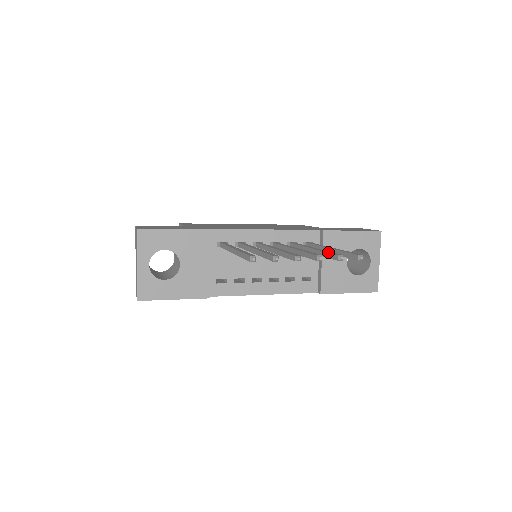
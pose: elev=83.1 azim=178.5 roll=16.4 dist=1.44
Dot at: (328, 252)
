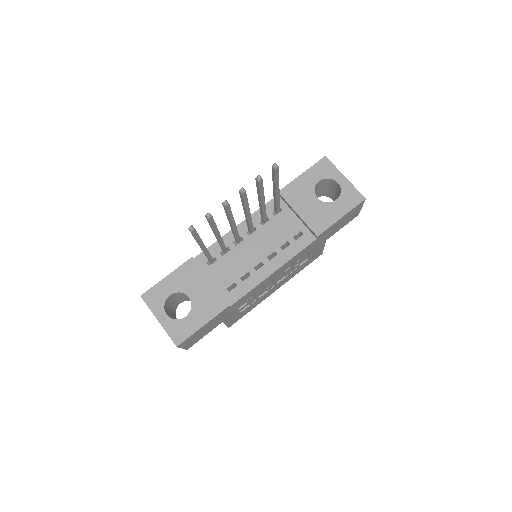
Dot at: (256, 186)
